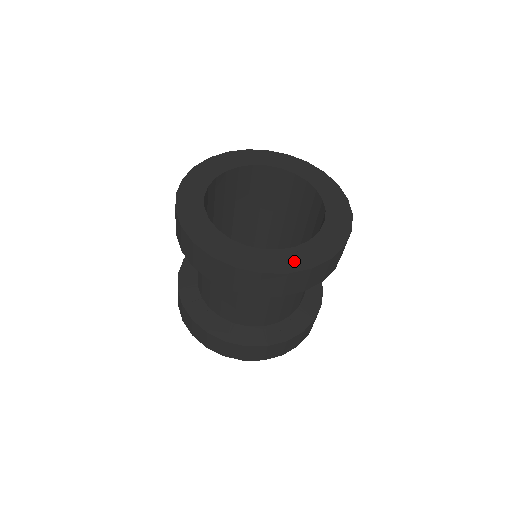
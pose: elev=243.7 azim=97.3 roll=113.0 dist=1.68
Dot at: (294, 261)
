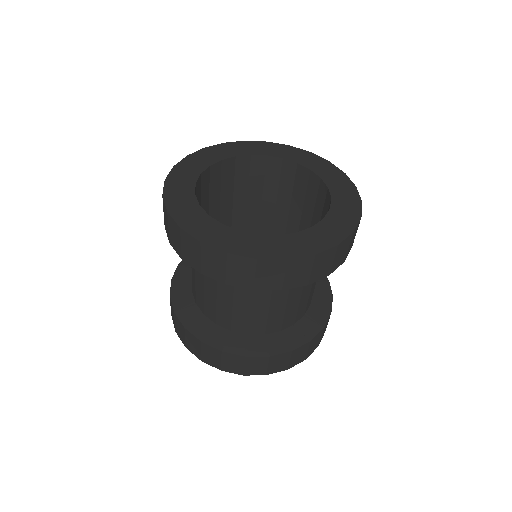
Dot at: (295, 247)
